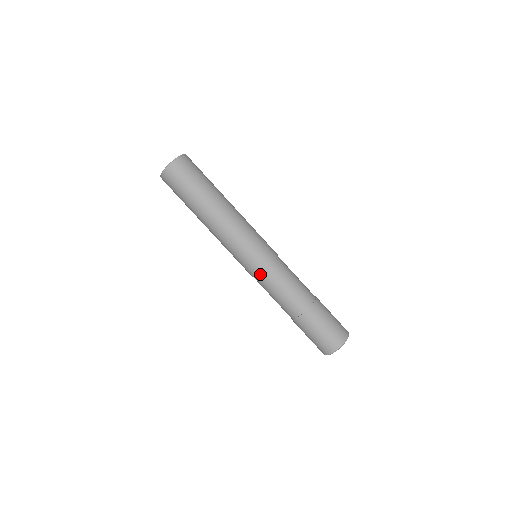
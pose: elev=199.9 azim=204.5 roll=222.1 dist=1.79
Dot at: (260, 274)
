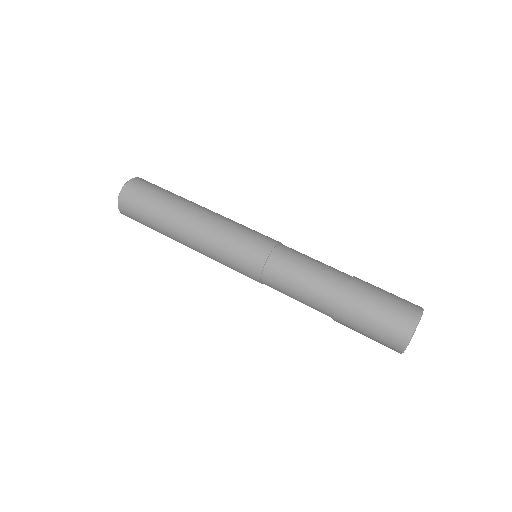
Dot at: (264, 269)
